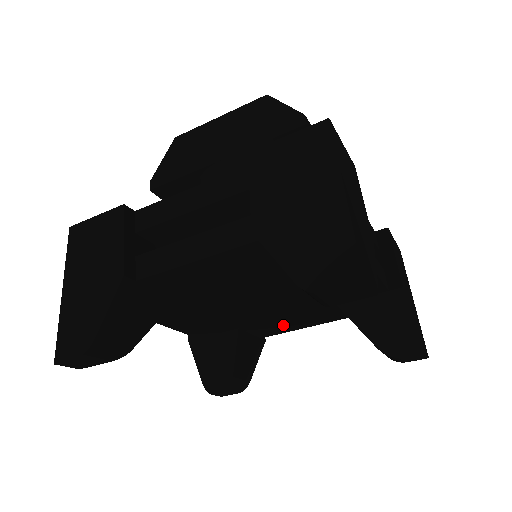
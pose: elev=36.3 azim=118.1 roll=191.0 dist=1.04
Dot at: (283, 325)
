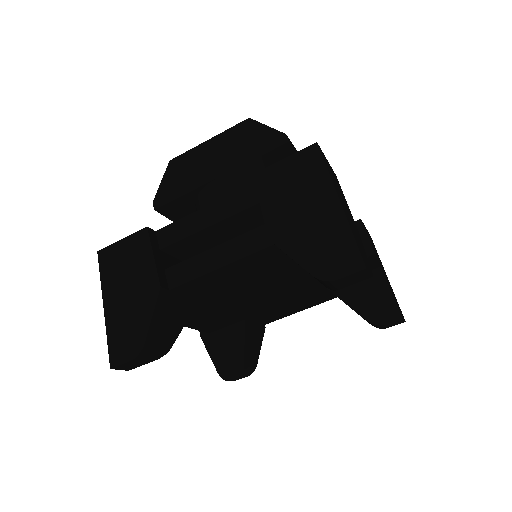
Dot at: (282, 312)
